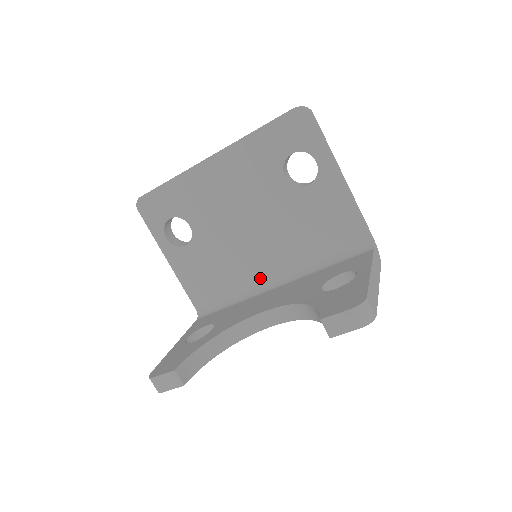
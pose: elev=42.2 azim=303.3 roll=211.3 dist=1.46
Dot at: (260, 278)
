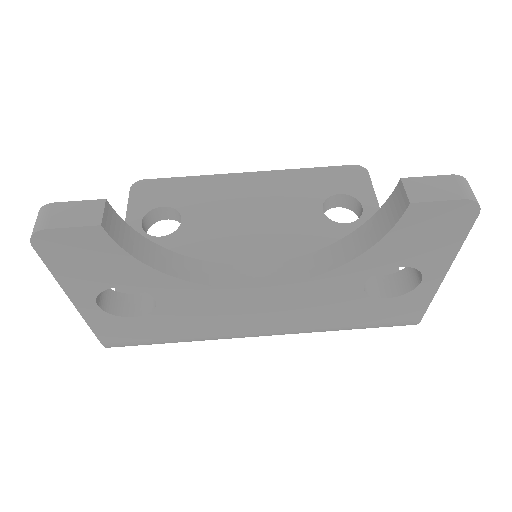
Dot at: occluded
